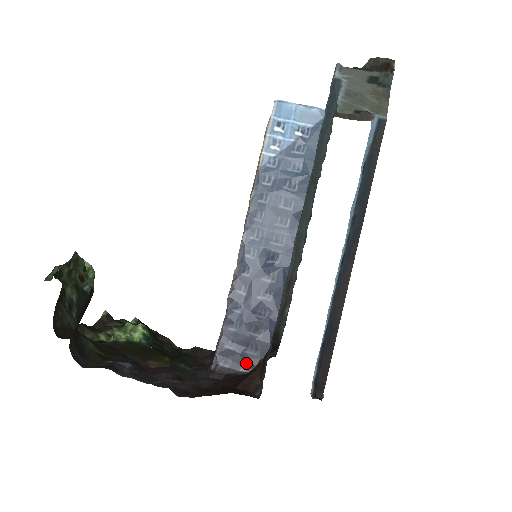
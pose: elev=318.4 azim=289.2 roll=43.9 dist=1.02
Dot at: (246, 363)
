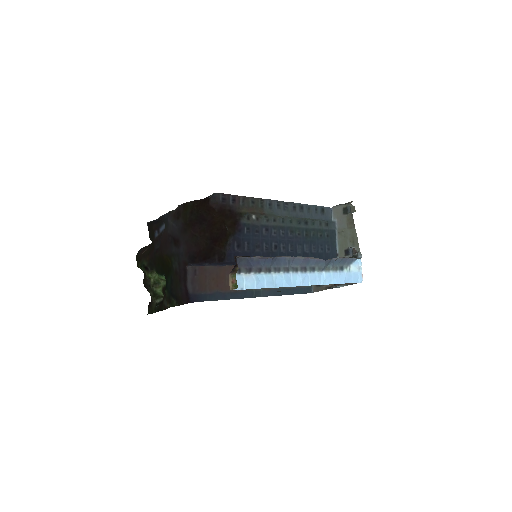
Dot at: occluded
